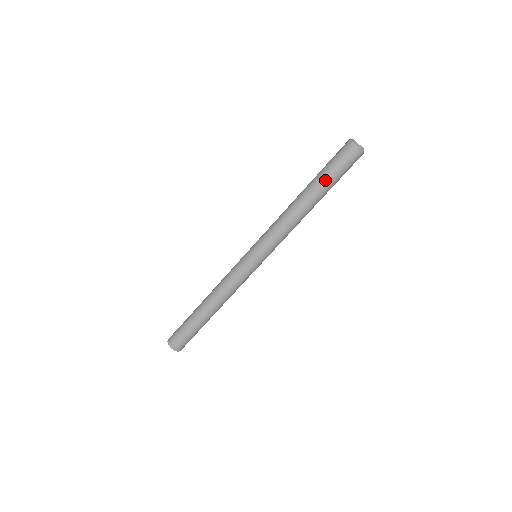
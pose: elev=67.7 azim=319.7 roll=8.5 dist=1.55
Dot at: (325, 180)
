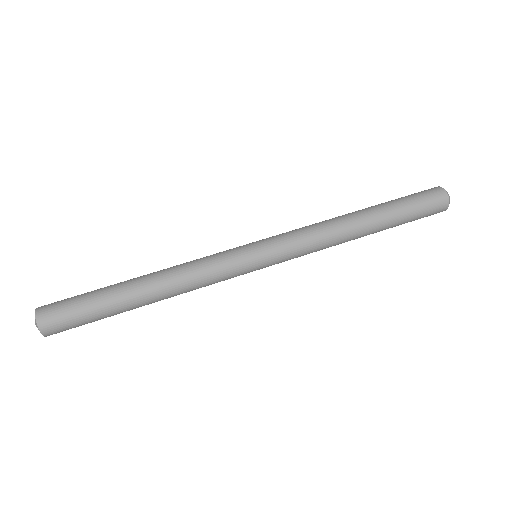
Dot at: (390, 202)
